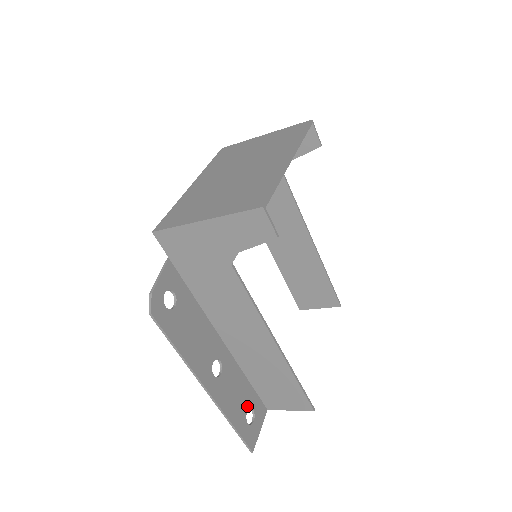
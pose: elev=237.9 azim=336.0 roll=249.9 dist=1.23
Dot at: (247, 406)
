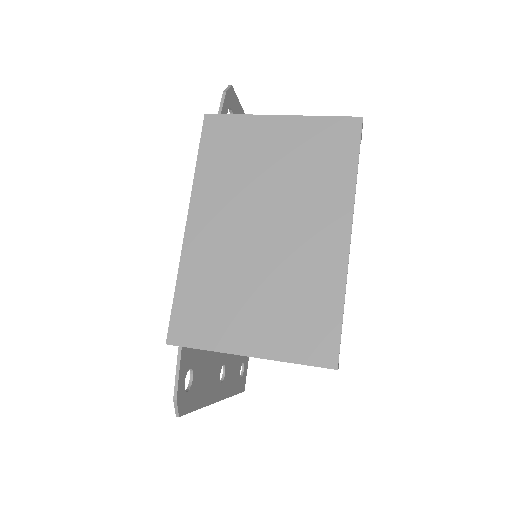
Dot at: (240, 366)
